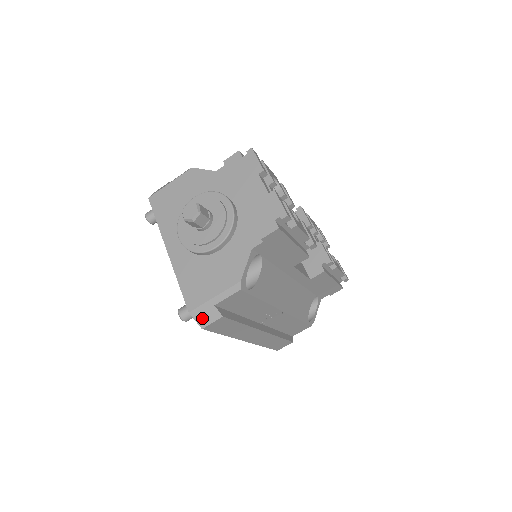
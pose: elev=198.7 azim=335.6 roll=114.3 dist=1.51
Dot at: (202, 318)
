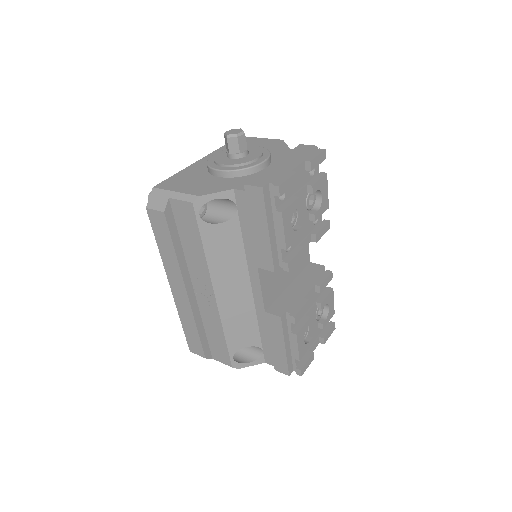
Dot at: (154, 200)
